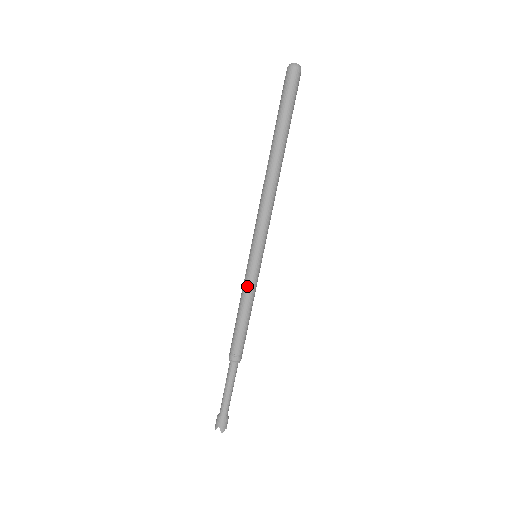
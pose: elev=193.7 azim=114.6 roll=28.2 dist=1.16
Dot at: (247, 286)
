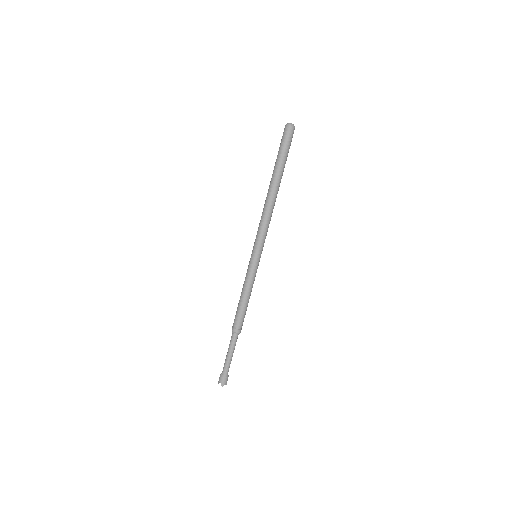
Dot at: (247, 277)
